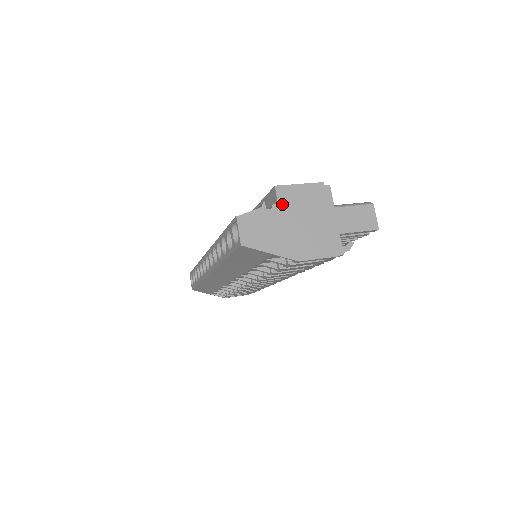
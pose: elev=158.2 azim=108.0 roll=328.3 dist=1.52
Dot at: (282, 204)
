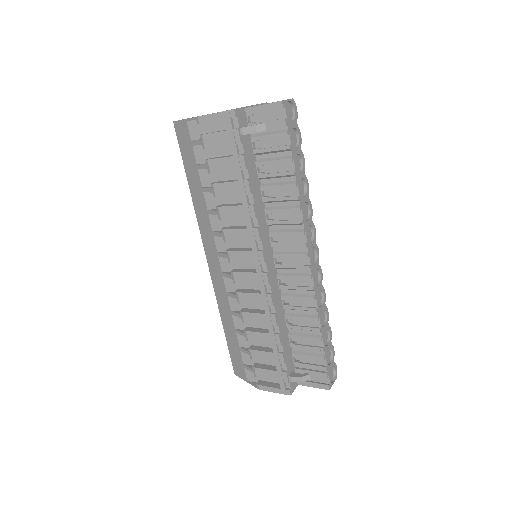
Dot at: occluded
